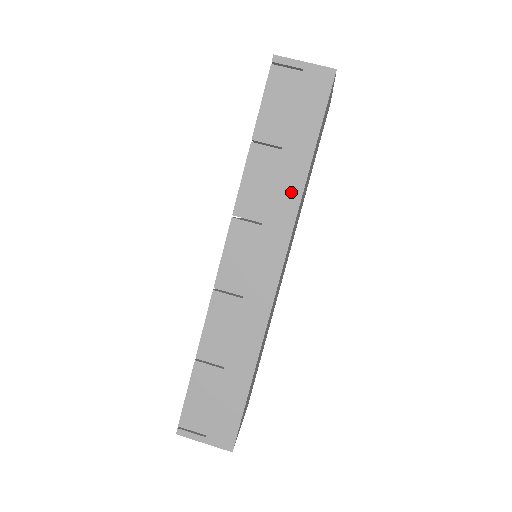
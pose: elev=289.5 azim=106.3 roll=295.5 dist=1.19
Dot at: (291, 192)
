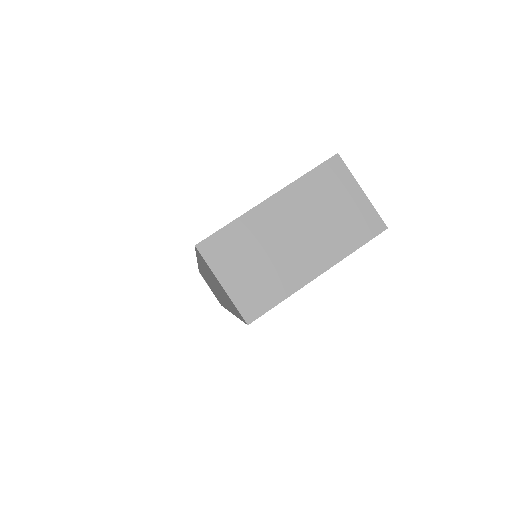
Dot at: (227, 305)
